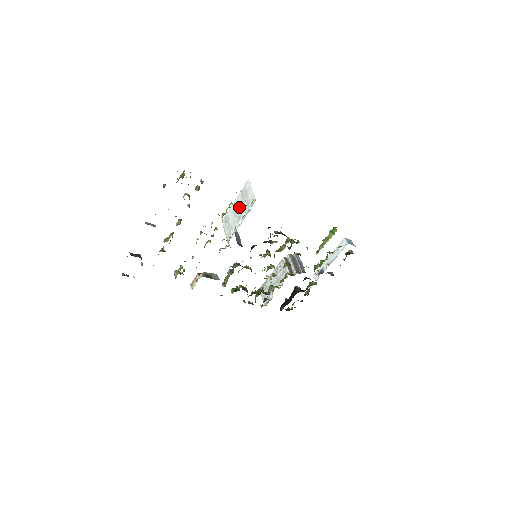
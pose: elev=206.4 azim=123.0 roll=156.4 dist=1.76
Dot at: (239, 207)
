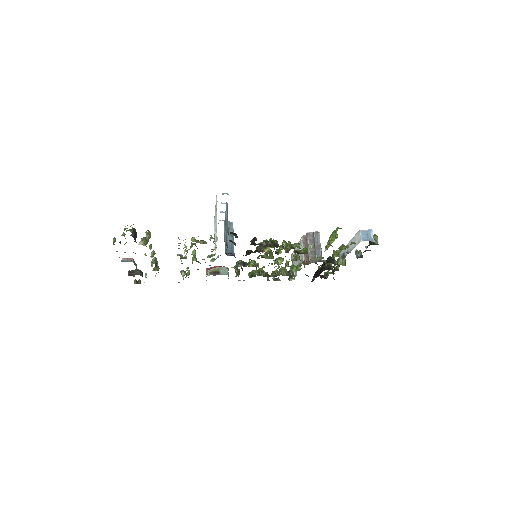
Dot at: (215, 224)
